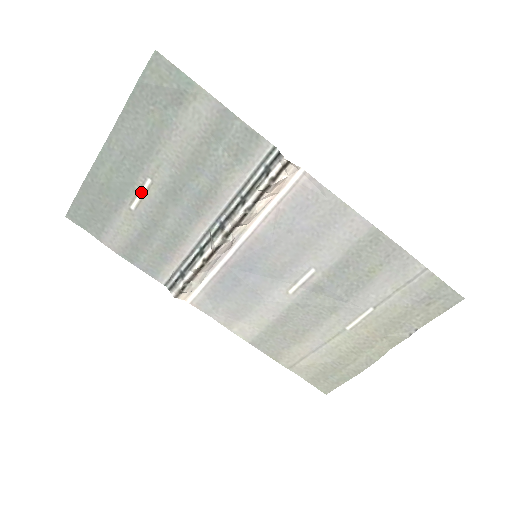
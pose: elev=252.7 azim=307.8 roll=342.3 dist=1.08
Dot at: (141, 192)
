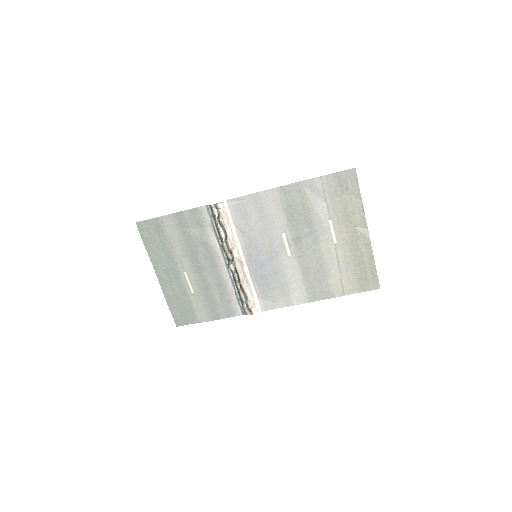
Dot at: (188, 281)
